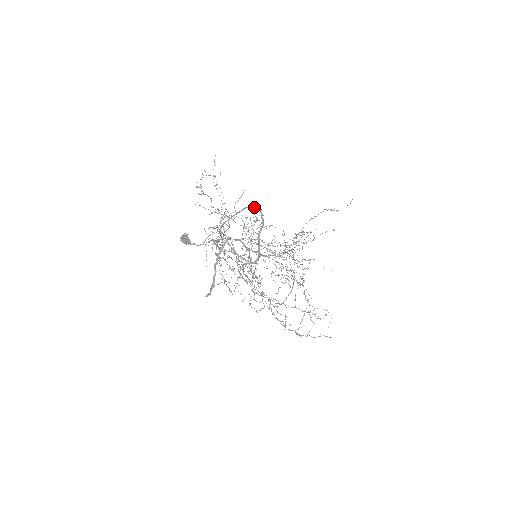
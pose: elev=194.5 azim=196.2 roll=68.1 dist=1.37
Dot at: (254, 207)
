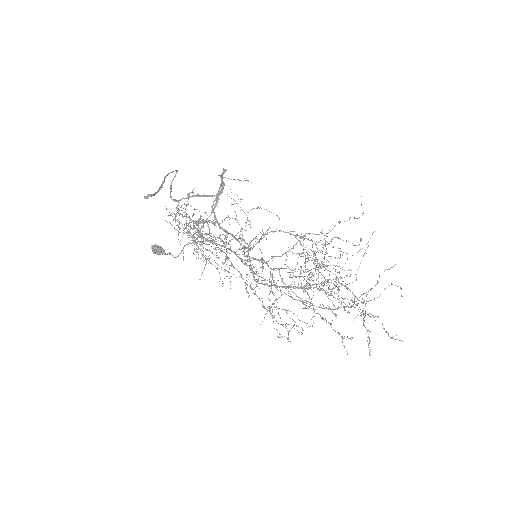
Dot at: occluded
